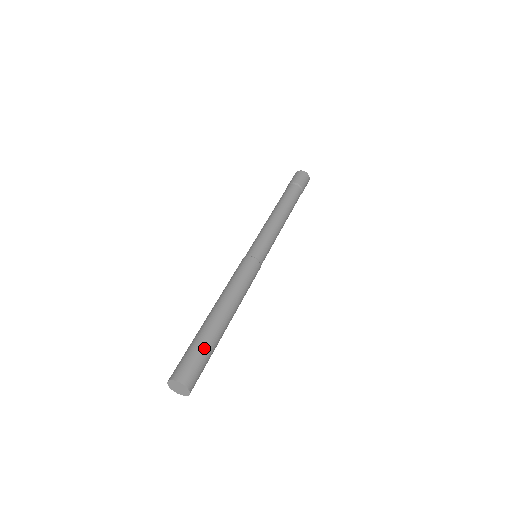
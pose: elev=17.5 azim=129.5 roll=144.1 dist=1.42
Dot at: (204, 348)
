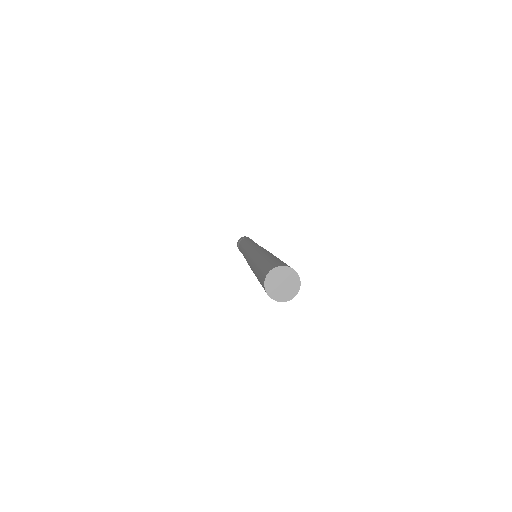
Dot at: occluded
